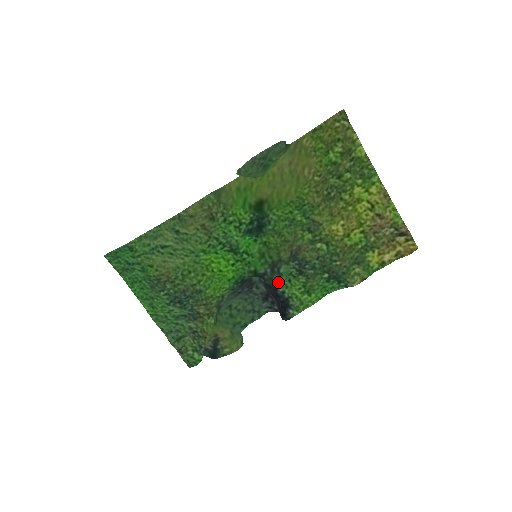
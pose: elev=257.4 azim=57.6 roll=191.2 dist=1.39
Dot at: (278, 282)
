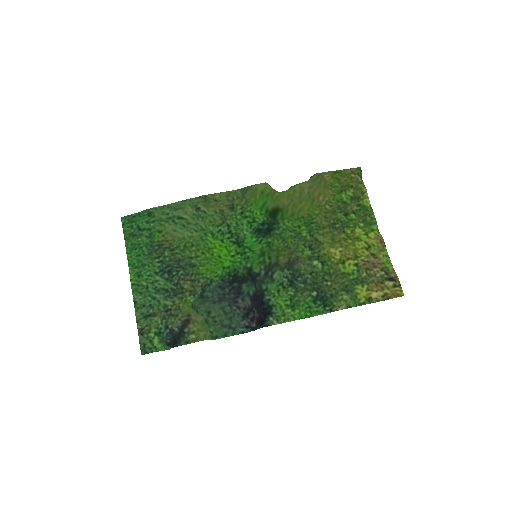
Dot at: (267, 288)
